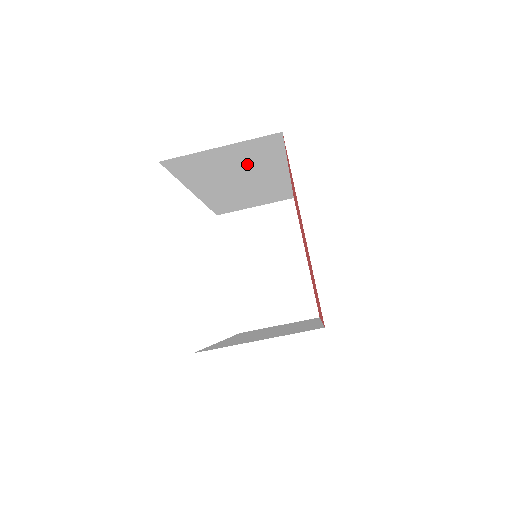
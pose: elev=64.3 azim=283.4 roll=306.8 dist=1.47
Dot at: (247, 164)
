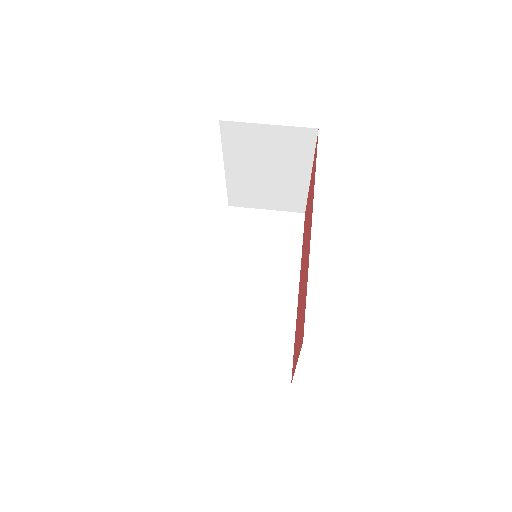
Dot at: (273, 248)
